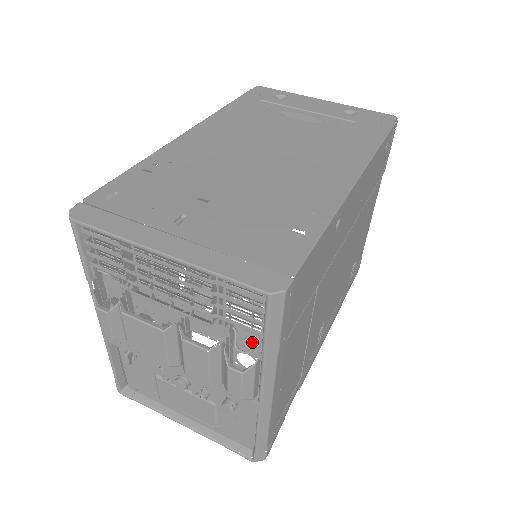
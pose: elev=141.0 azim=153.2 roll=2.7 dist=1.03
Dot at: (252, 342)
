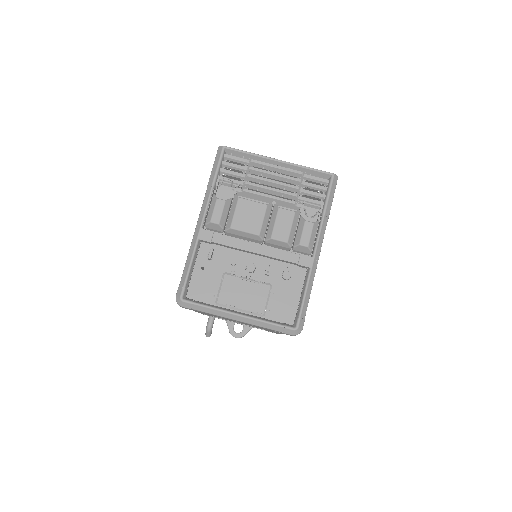
Dot at: occluded
